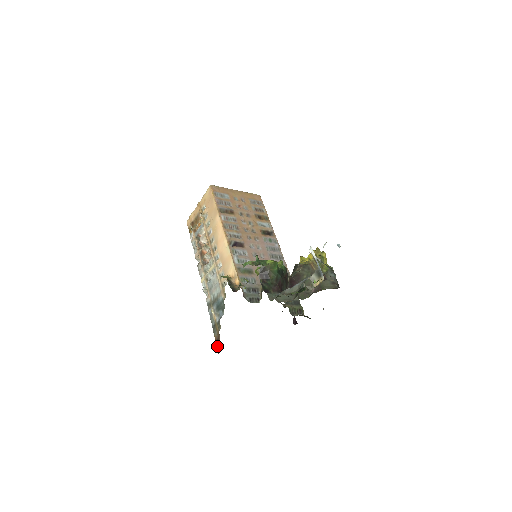
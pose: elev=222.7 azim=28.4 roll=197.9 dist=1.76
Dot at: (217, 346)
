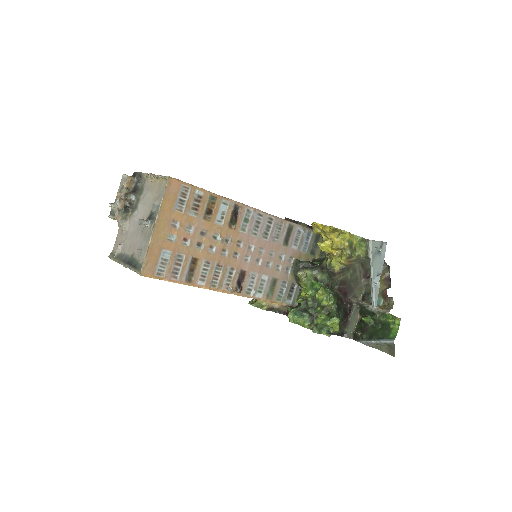
Dot at: occluded
